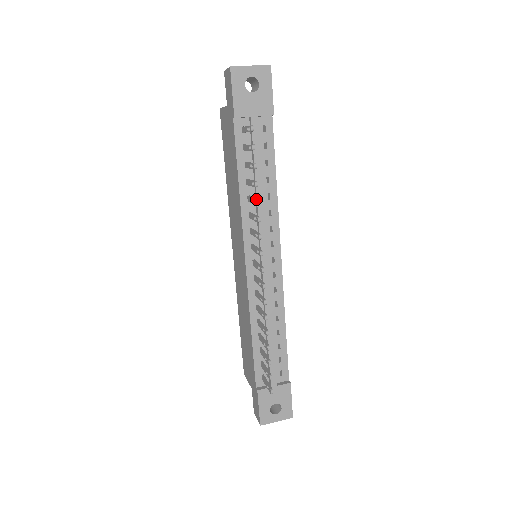
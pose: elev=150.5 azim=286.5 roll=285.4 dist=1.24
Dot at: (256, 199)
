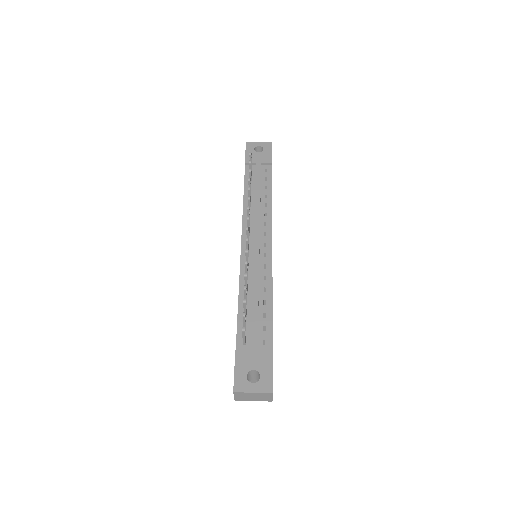
Dot at: (248, 187)
